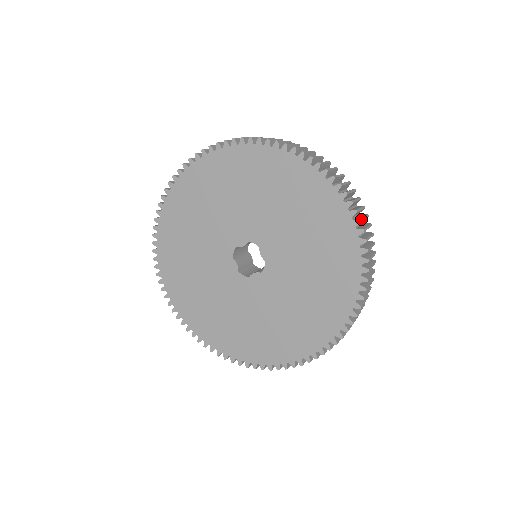
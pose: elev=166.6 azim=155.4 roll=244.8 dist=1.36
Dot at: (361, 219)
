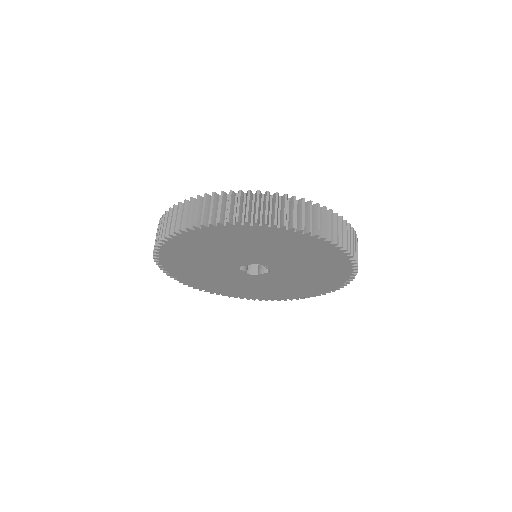
Dot at: (350, 250)
